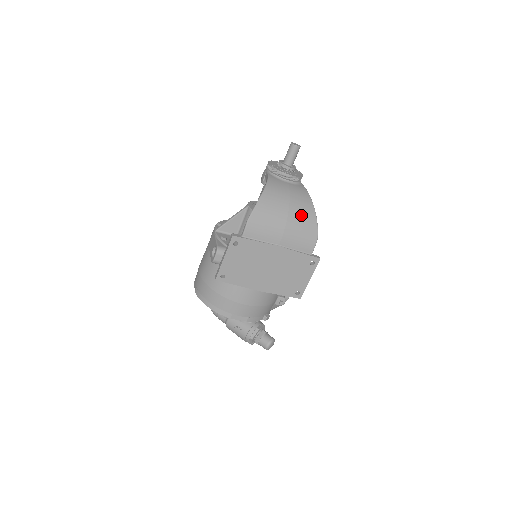
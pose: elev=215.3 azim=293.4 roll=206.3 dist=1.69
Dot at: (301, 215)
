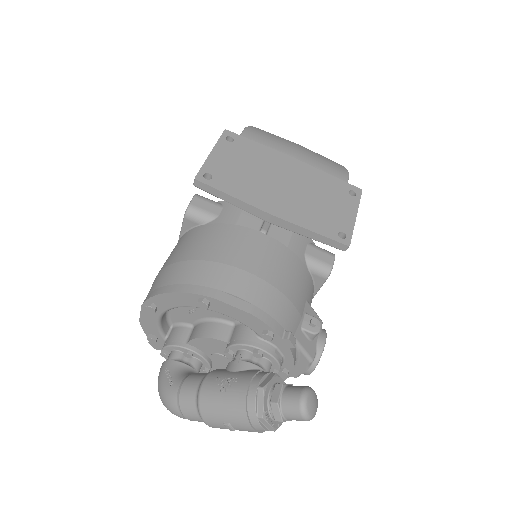
Dot at: occluded
